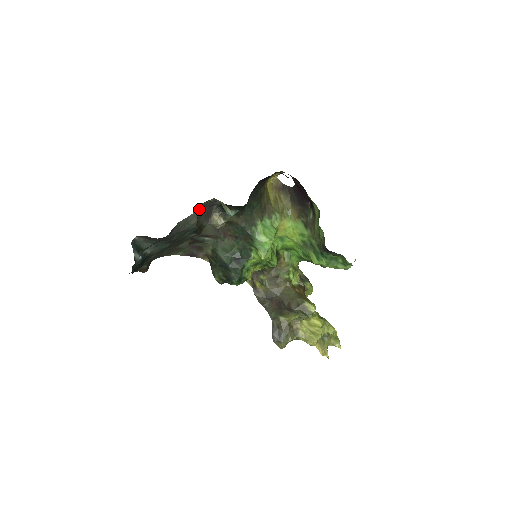
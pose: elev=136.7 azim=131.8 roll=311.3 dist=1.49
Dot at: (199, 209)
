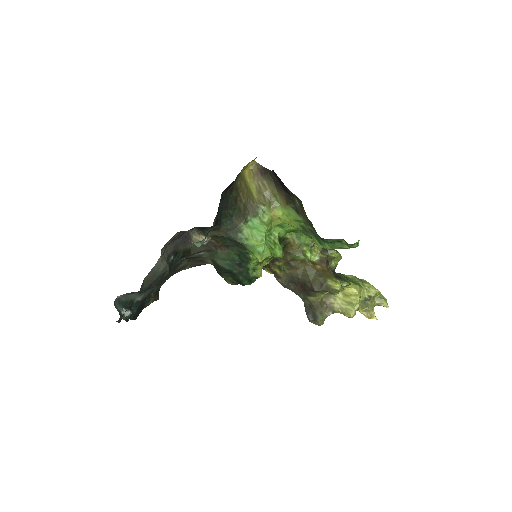
Dot at: (163, 254)
